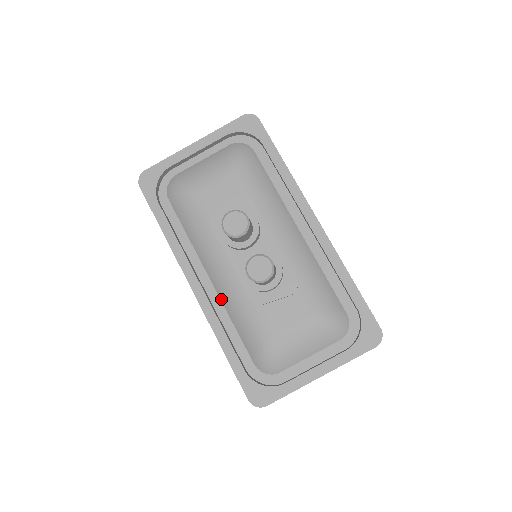
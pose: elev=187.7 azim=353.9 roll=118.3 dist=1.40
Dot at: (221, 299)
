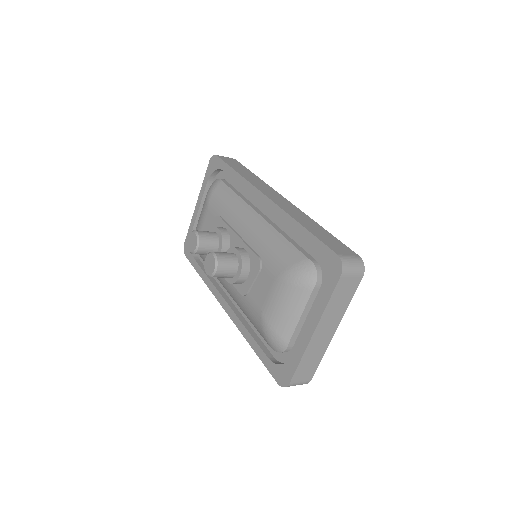
Dot at: occluded
